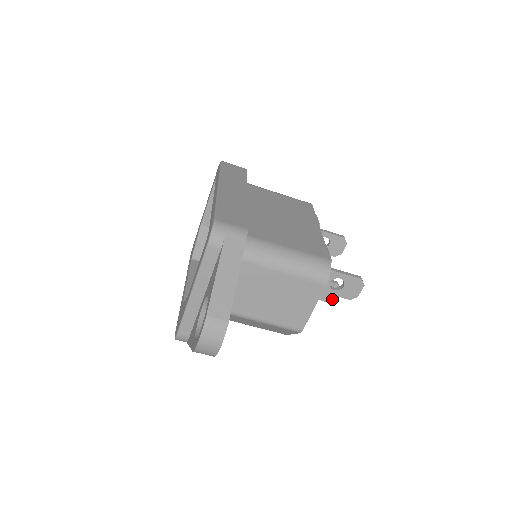
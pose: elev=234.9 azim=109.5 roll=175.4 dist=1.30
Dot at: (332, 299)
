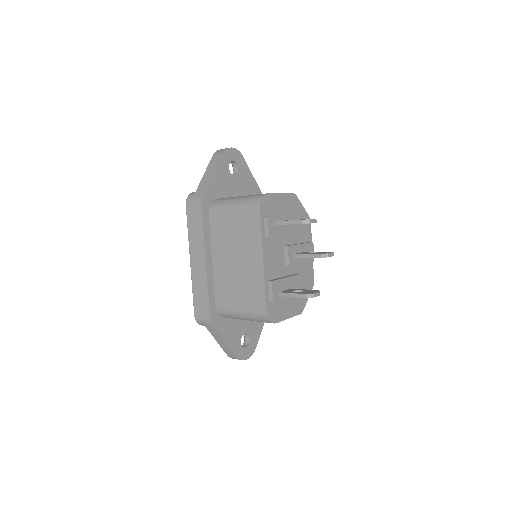
Dot at: occluded
